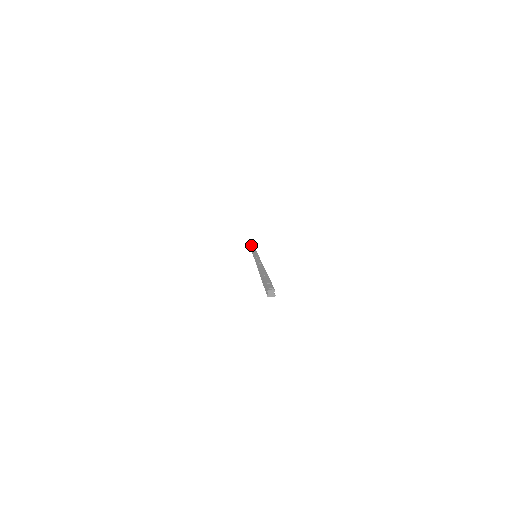
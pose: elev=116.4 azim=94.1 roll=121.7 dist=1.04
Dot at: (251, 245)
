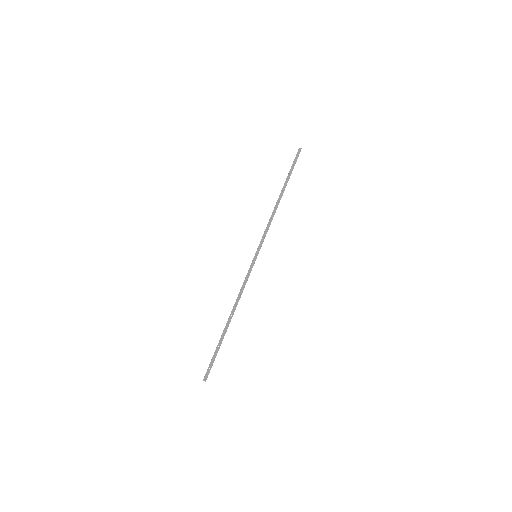
Dot at: (283, 189)
